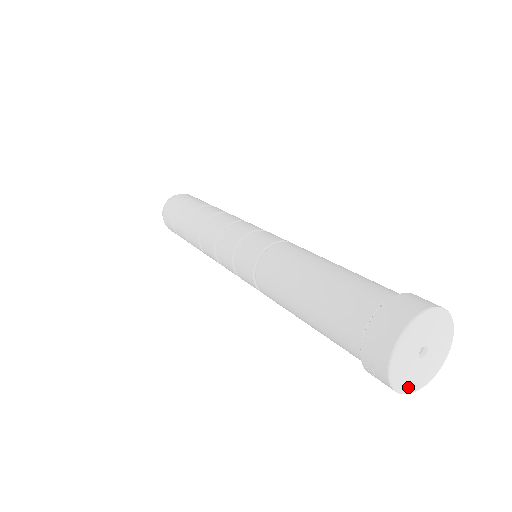
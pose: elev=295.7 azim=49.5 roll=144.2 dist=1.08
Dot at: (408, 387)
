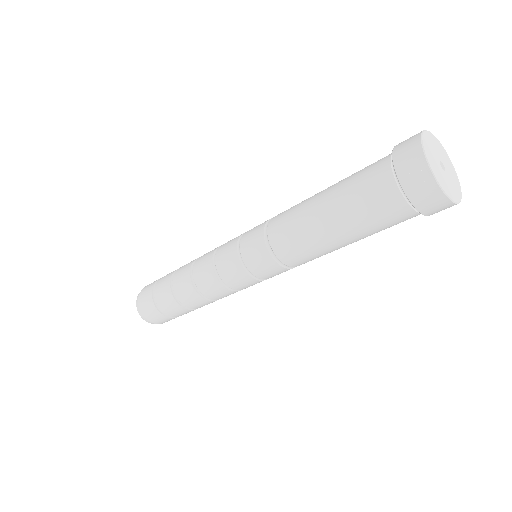
Dot at: (445, 189)
